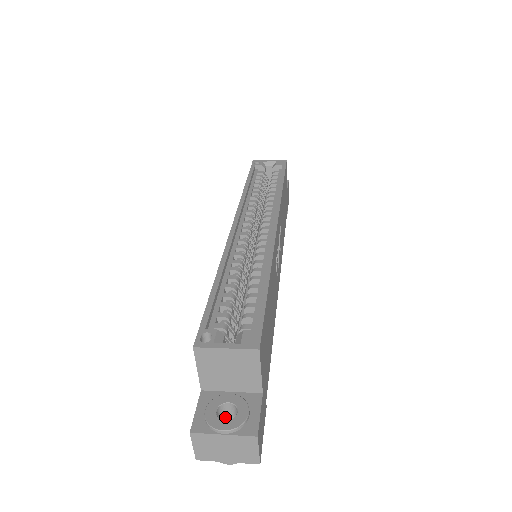
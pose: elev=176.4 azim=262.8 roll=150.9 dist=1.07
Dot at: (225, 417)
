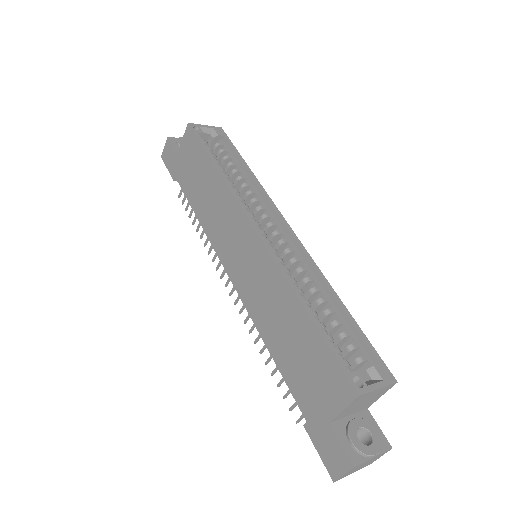
Dot at: occluded
